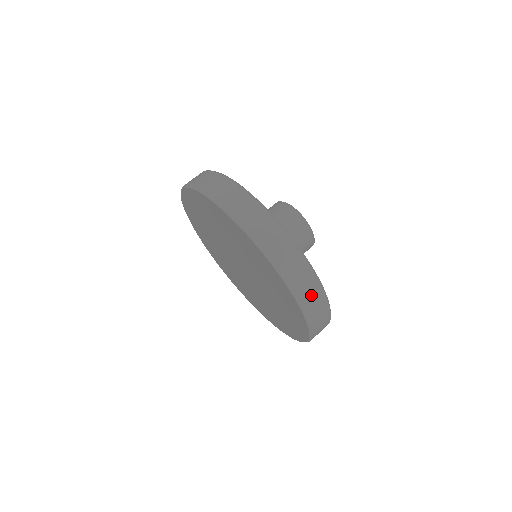
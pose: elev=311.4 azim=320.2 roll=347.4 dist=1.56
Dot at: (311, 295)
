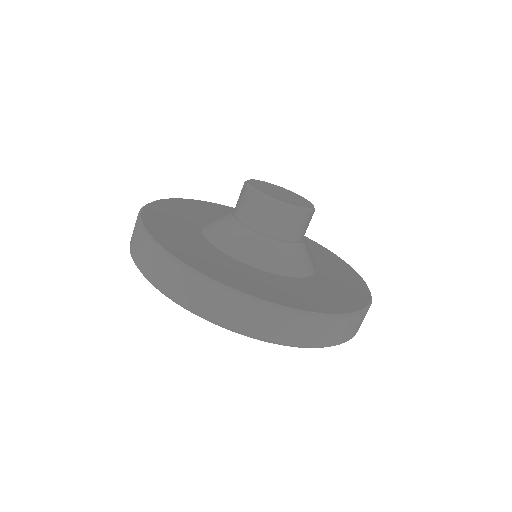
Dot at: (199, 296)
